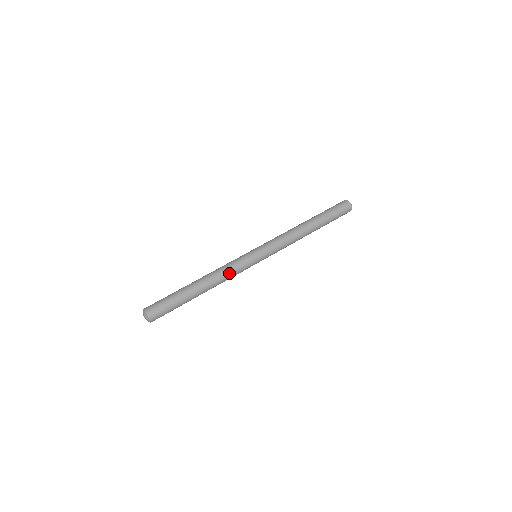
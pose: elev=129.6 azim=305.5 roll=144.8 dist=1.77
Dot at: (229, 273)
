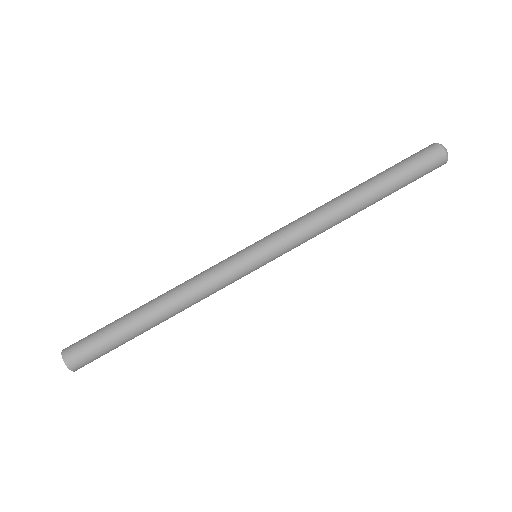
Dot at: (203, 290)
